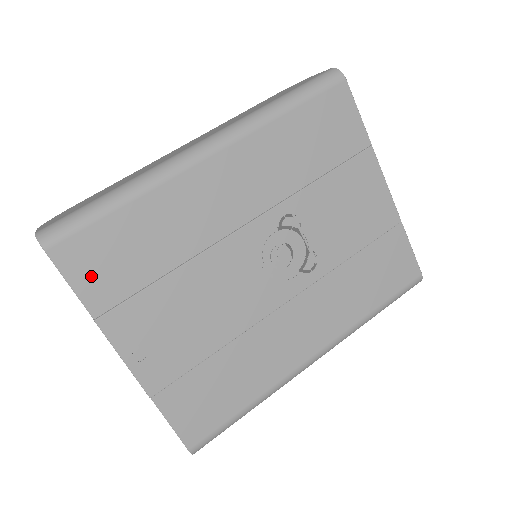
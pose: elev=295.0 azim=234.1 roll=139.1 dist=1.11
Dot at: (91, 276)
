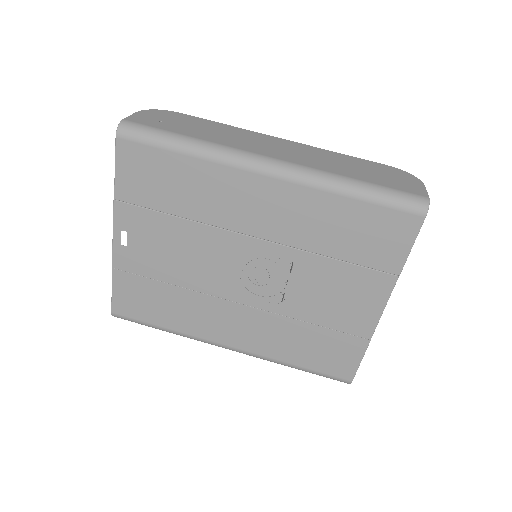
Dot at: (131, 175)
